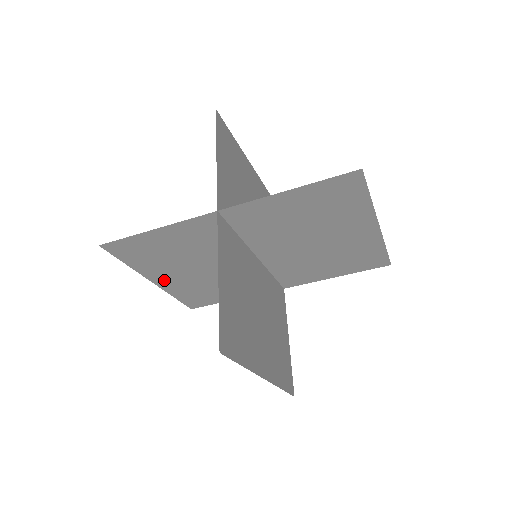
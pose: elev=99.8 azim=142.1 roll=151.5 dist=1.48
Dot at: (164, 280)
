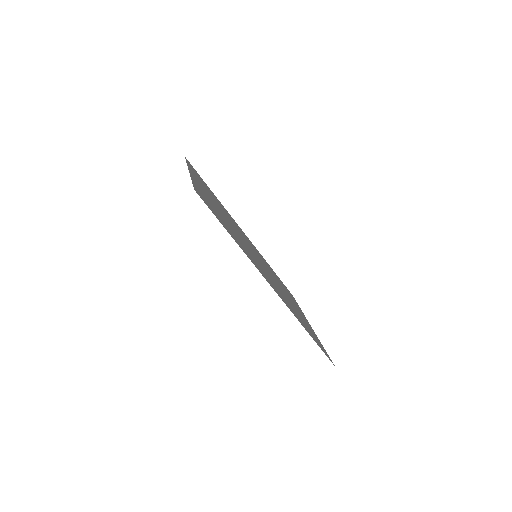
Dot at: occluded
